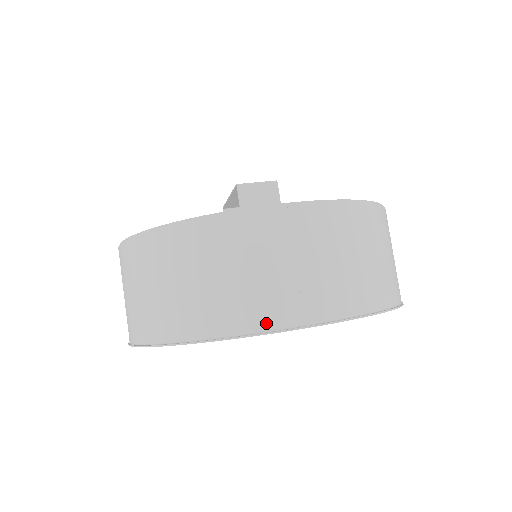
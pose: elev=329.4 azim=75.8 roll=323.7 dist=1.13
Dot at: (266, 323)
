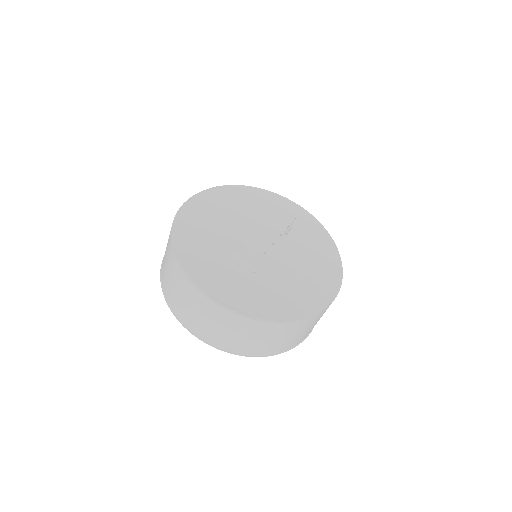
Dot at: (183, 321)
